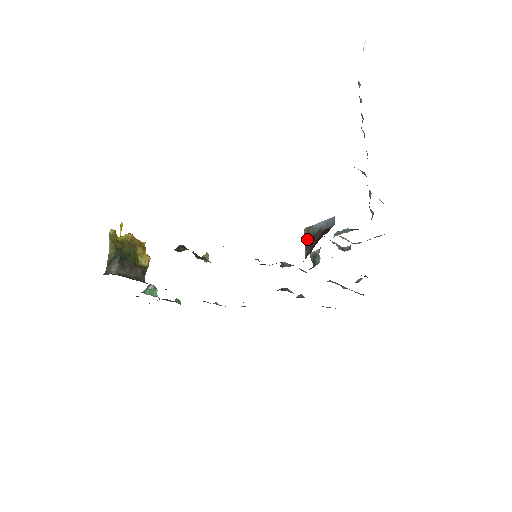
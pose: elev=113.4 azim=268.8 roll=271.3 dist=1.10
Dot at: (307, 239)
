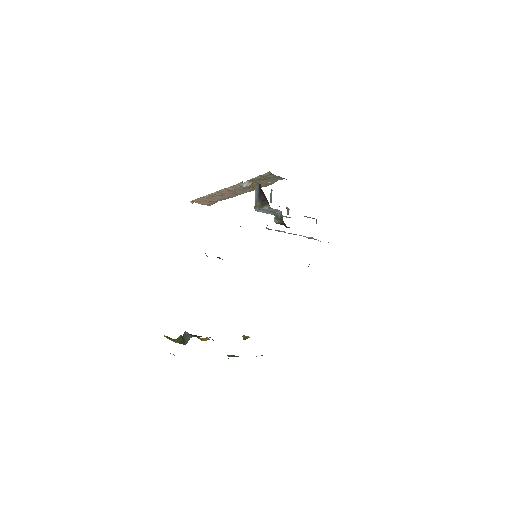
Dot at: (260, 205)
